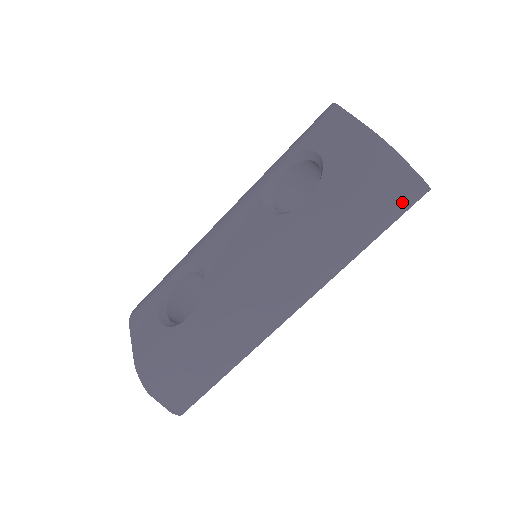
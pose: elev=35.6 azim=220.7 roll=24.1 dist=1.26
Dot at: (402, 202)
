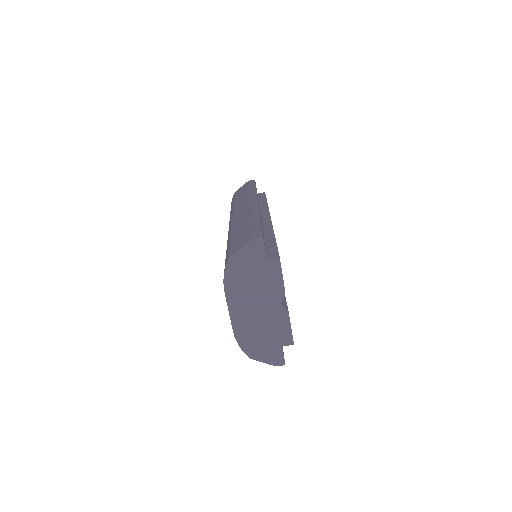
Dot at: occluded
